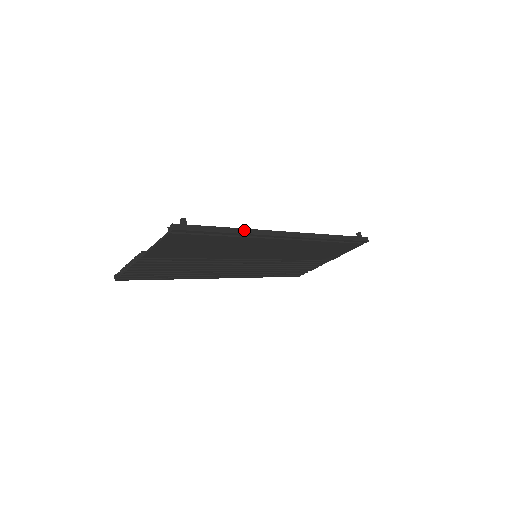
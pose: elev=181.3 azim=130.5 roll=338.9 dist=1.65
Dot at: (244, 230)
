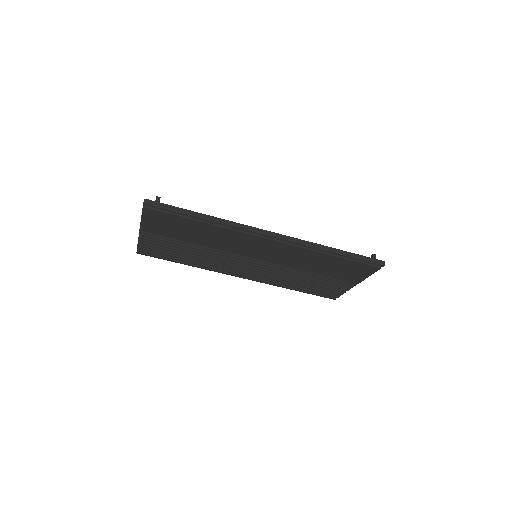
Dot at: (218, 219)
